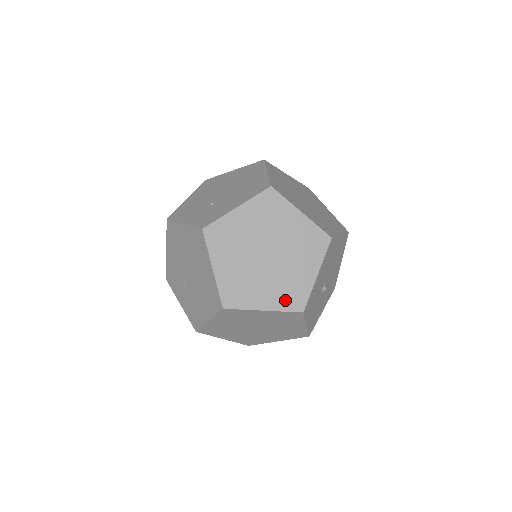
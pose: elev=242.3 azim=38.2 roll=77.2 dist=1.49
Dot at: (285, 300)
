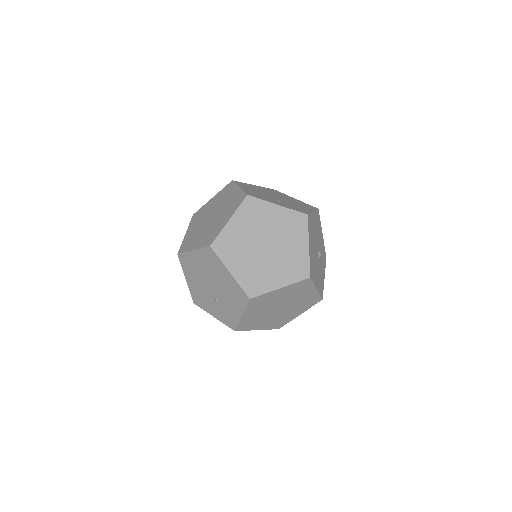
Dot at: (308, 306)
